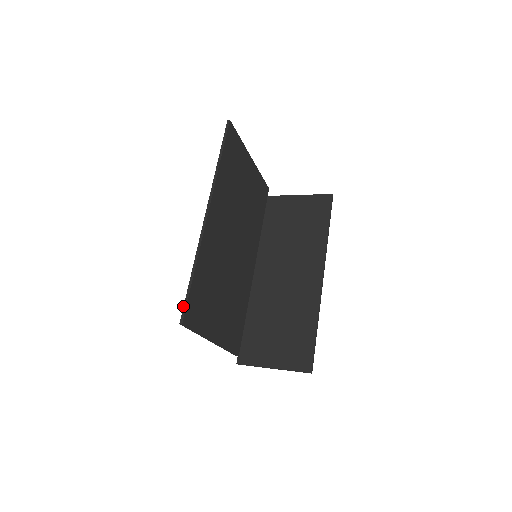
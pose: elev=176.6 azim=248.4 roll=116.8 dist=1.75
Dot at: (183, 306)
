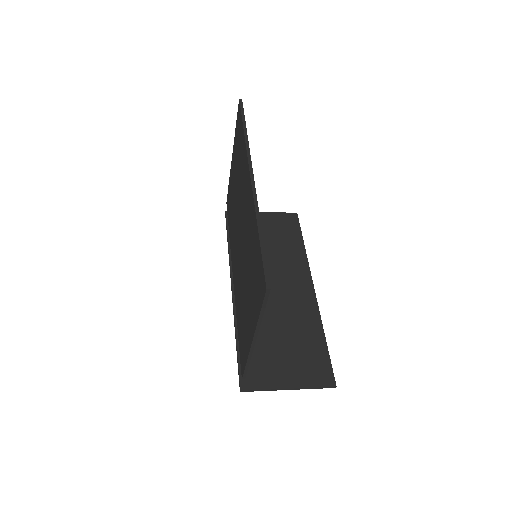
Dot at: (263, 269)
